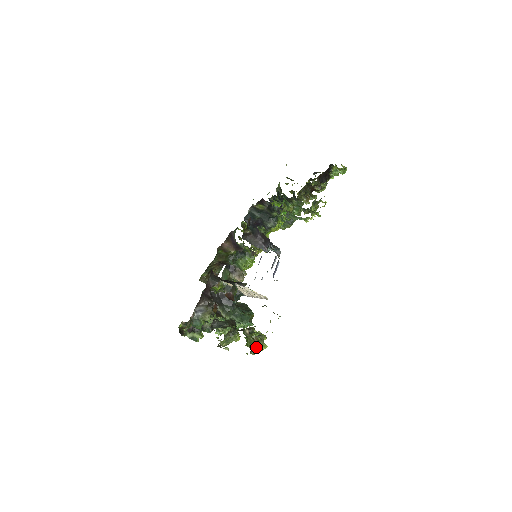
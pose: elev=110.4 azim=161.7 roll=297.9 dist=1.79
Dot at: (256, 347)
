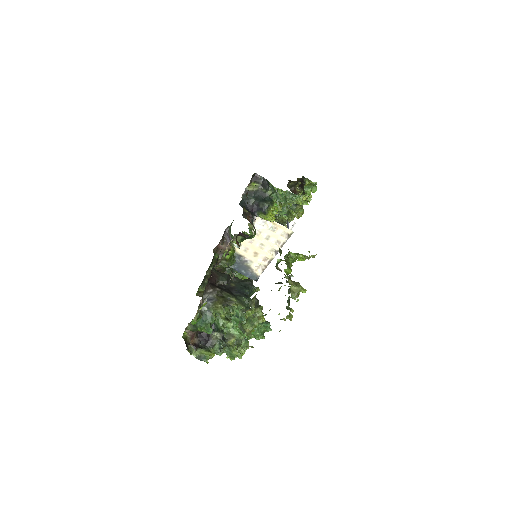
Dot at: (294, 288)
